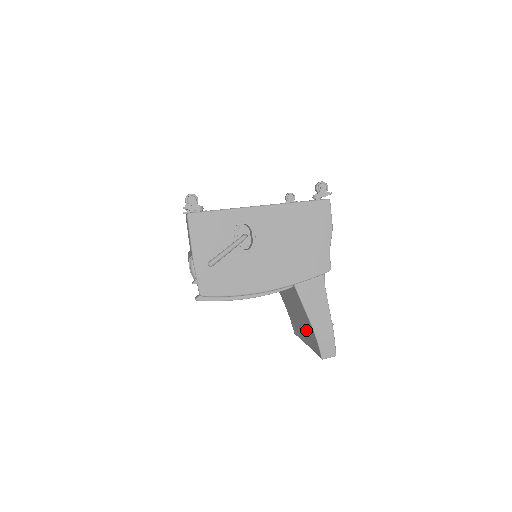
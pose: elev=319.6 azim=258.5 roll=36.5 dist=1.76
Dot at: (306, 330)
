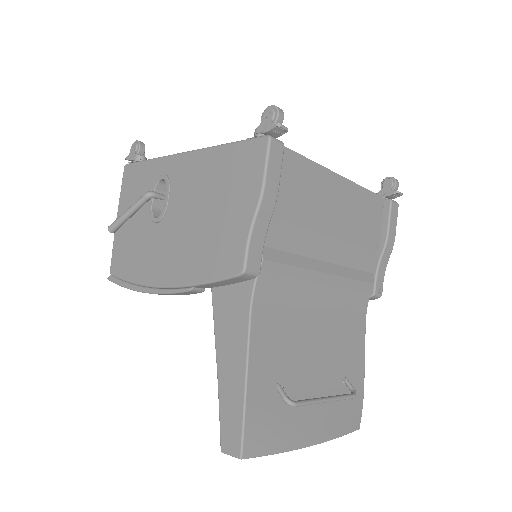
Dot at: occluded
